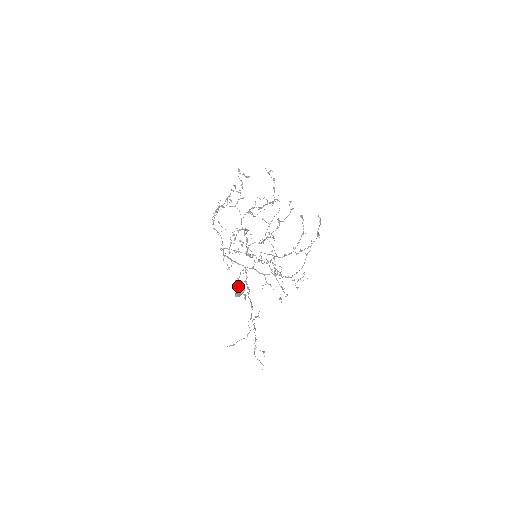
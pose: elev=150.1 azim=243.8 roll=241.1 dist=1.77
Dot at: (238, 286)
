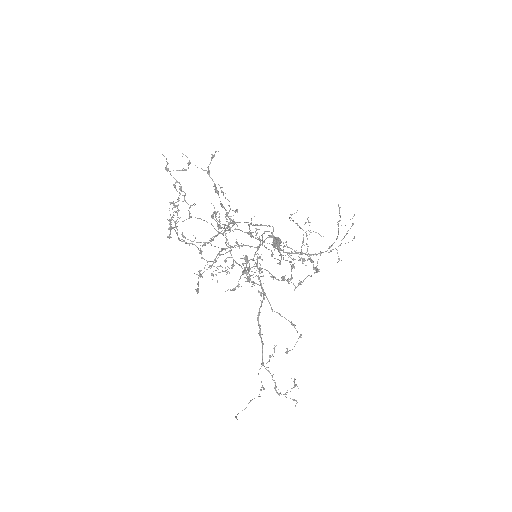
Dot at: occluded
